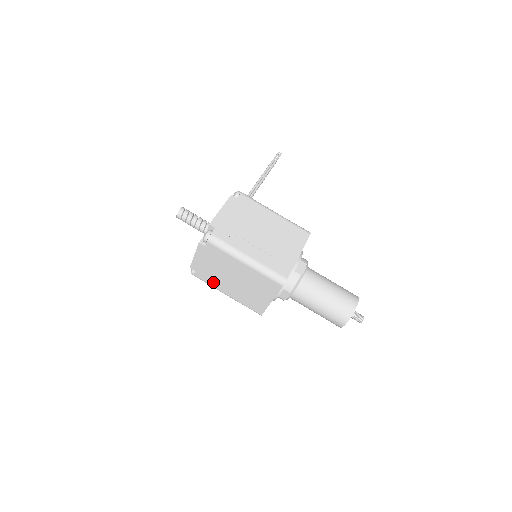
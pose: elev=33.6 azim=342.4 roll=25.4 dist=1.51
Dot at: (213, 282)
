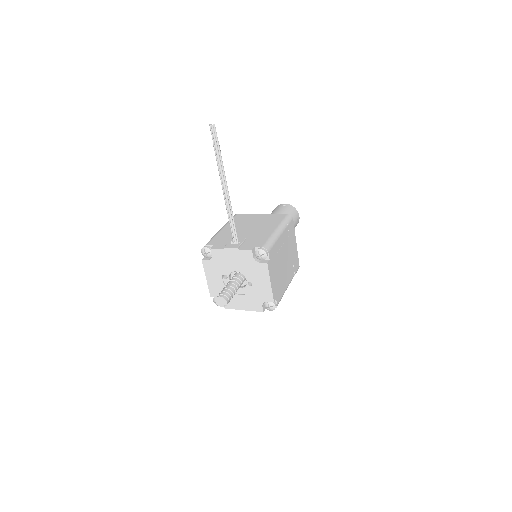
Dot at: occluded
